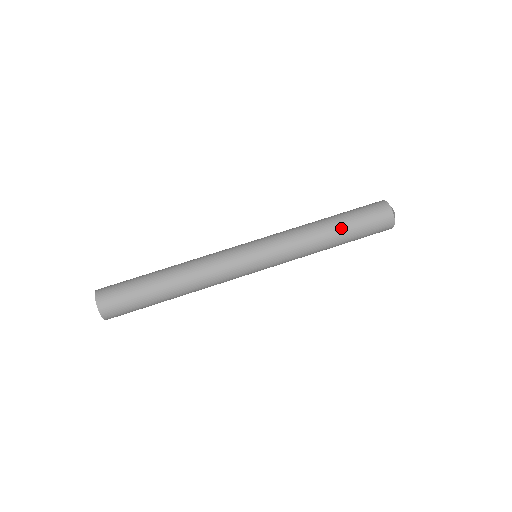
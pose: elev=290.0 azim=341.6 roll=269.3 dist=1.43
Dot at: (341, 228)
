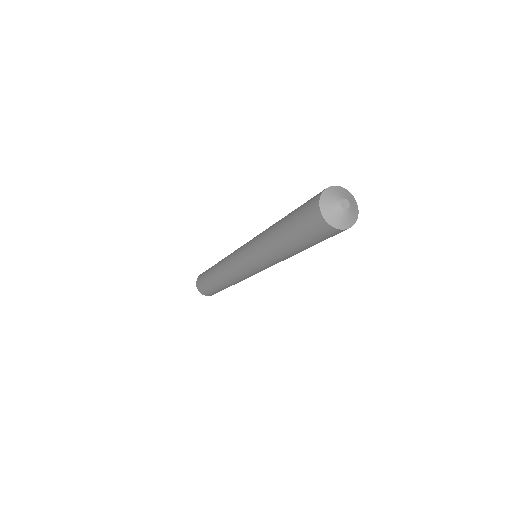
Dot at: (294, 248)
